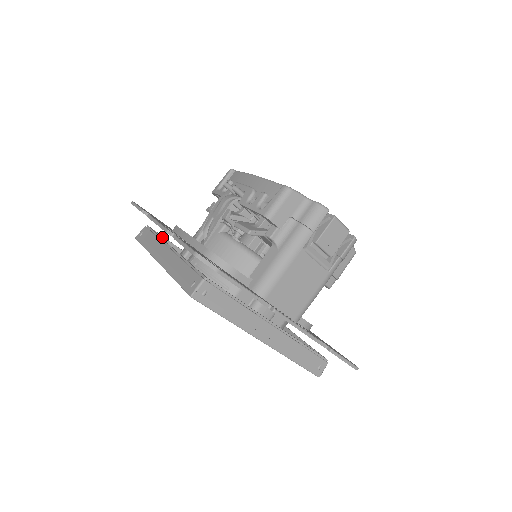
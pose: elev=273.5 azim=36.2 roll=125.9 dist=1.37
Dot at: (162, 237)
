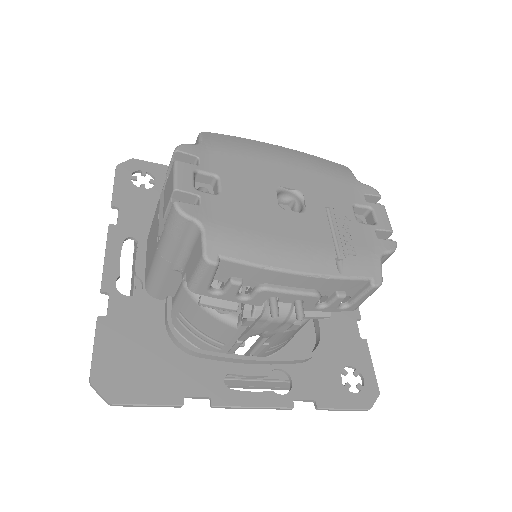
Dot at: occluded
